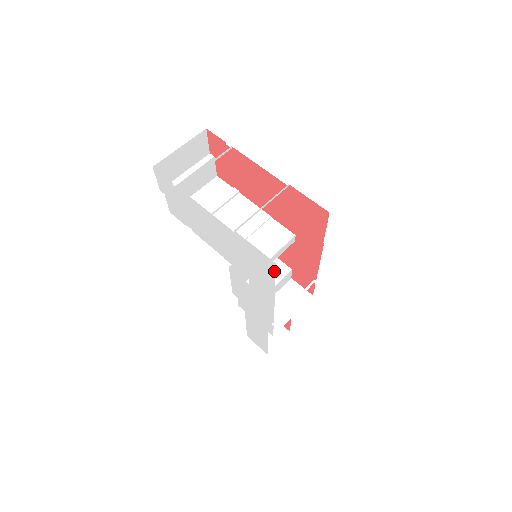
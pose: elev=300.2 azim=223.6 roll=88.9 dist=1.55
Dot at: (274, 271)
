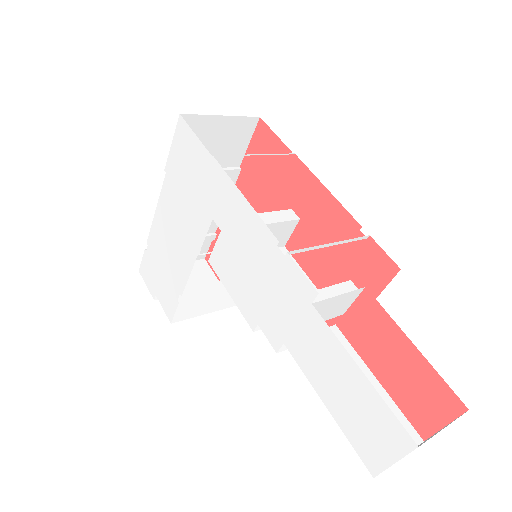
Dot at: (188, 128)
